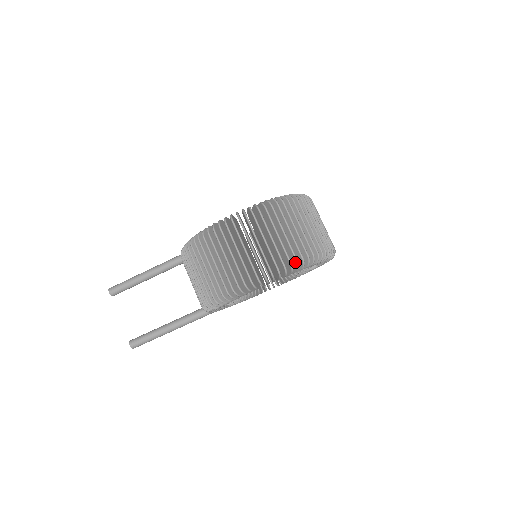
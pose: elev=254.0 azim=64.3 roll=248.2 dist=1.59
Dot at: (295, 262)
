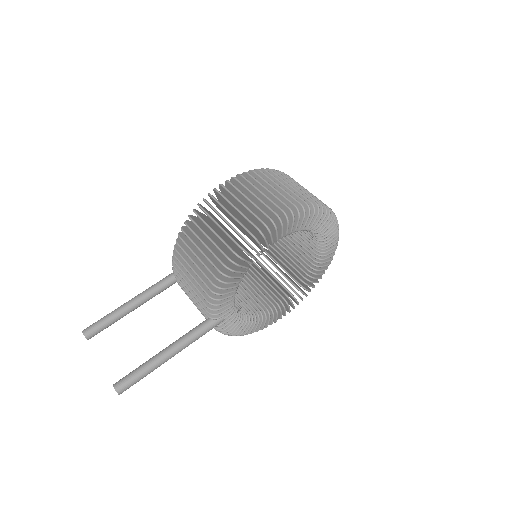
Dot at: (305, 206)
